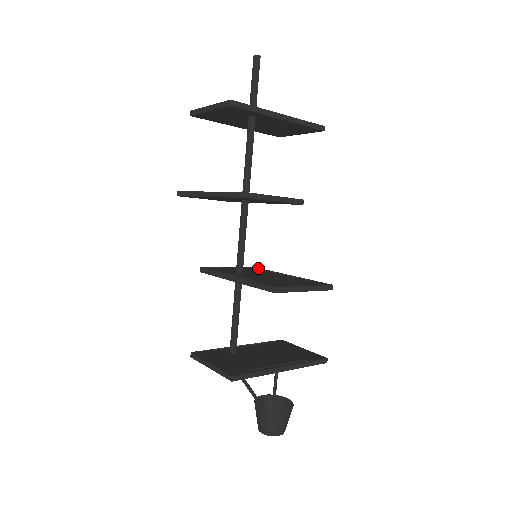
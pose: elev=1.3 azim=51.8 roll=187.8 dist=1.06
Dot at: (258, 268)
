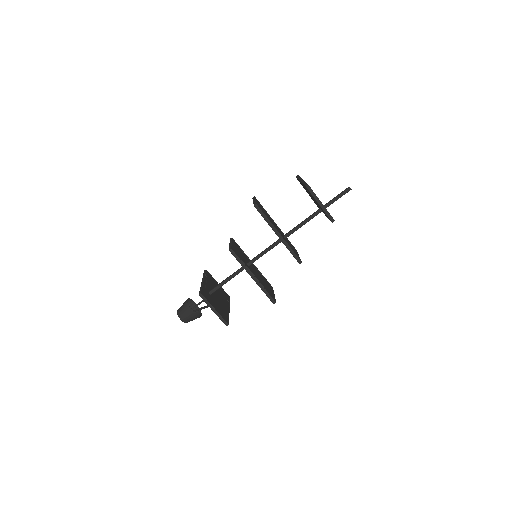
Dot at: occluded
